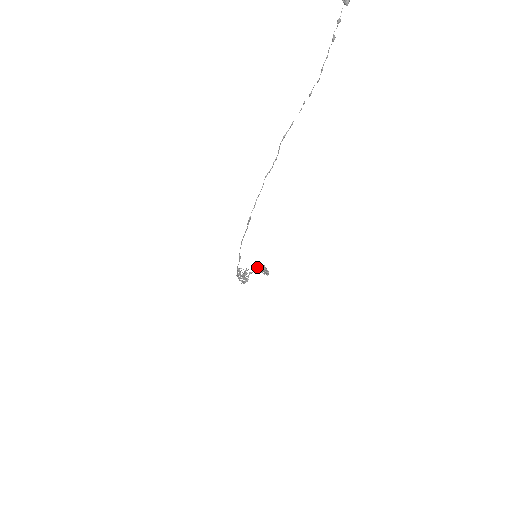
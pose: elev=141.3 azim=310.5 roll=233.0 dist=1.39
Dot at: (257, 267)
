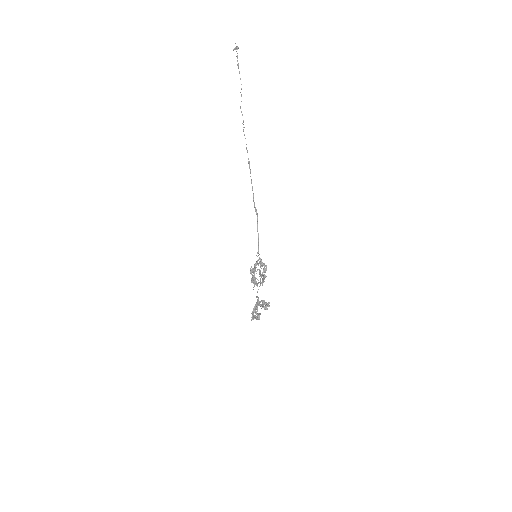
Dot at: (254, 310)
